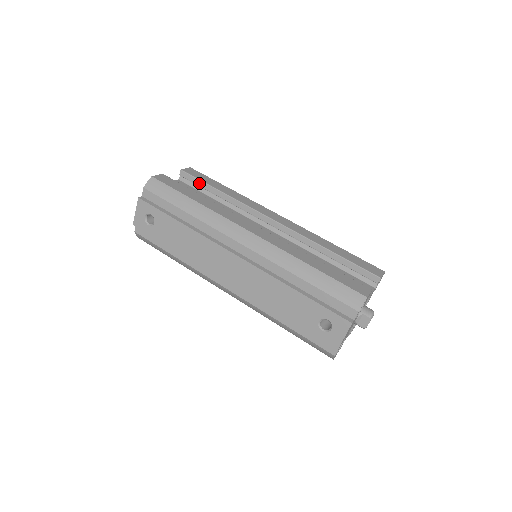
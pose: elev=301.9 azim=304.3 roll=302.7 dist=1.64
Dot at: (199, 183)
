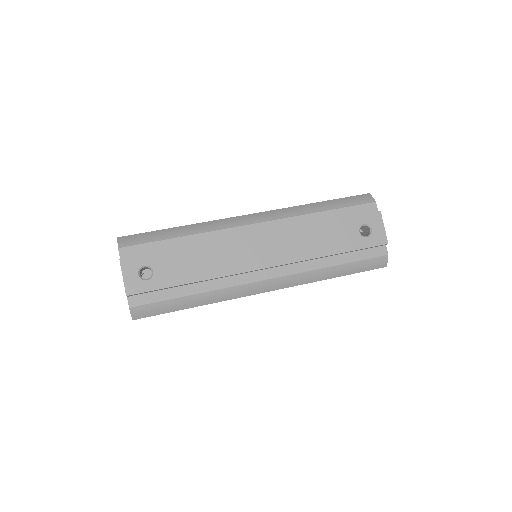
Dot at: occluded
